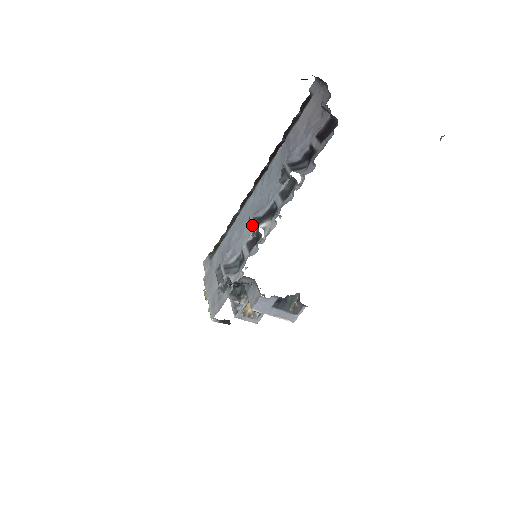
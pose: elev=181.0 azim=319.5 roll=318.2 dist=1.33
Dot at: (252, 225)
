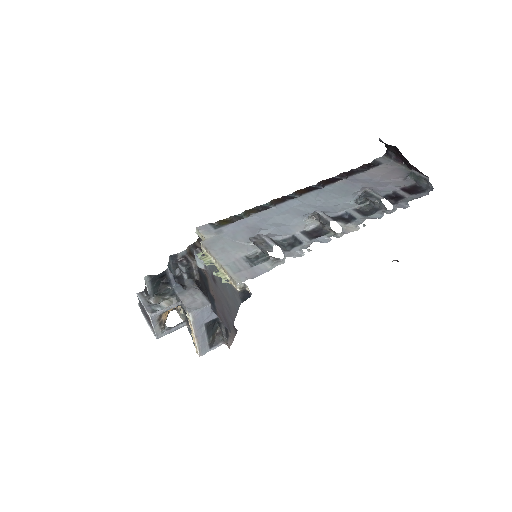
Dot at: (326, 217)
